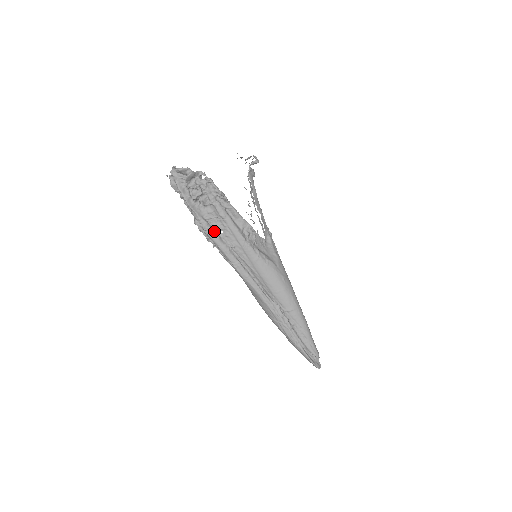
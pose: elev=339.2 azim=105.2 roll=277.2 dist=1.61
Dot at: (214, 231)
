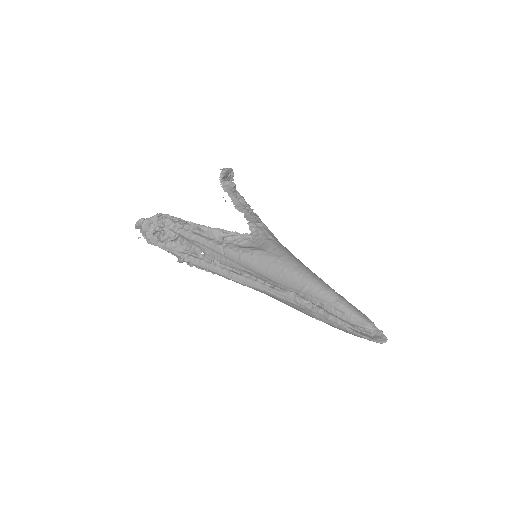
Dot at: (195, 258)
